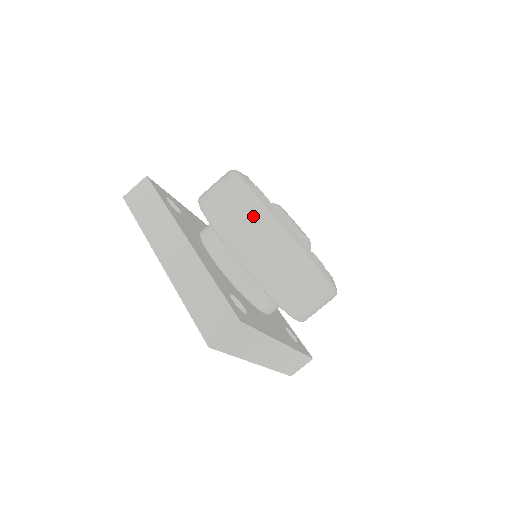
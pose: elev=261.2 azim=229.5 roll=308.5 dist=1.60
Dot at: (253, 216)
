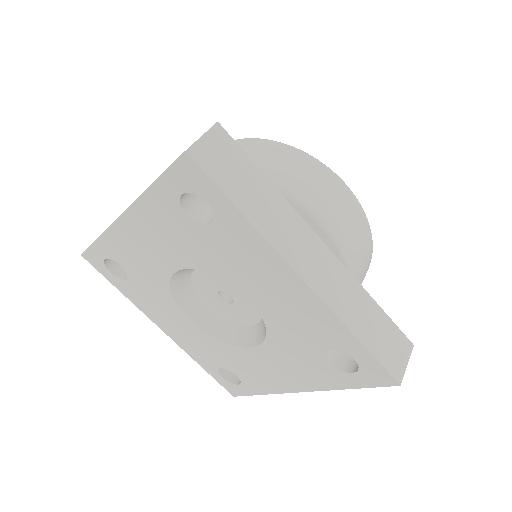
Dot at: occluded
